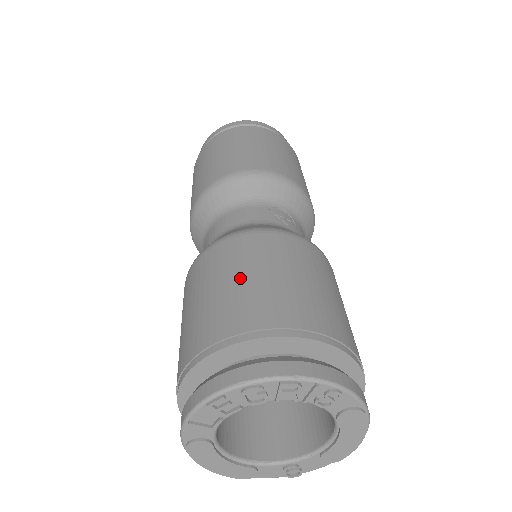
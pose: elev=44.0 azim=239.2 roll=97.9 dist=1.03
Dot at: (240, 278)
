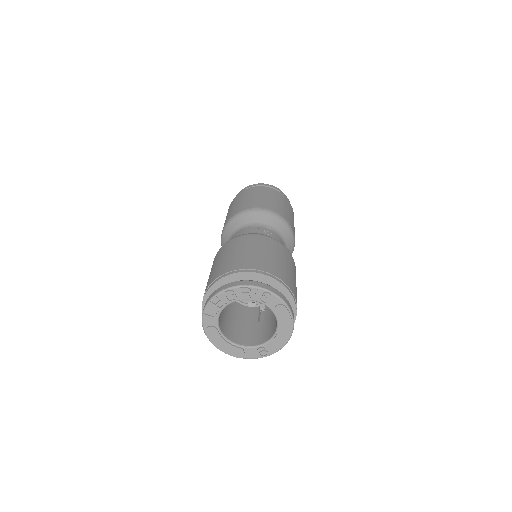
Dot at: (232, 254)
